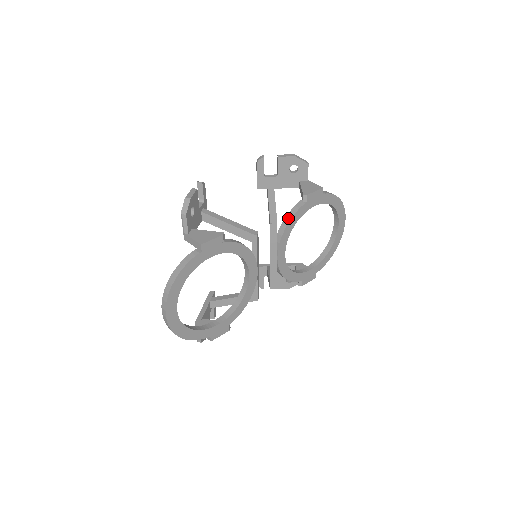
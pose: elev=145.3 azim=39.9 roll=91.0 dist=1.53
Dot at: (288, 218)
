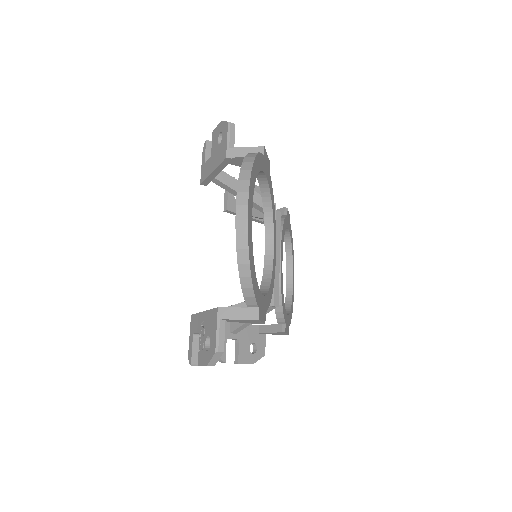
Dot at: occluded
